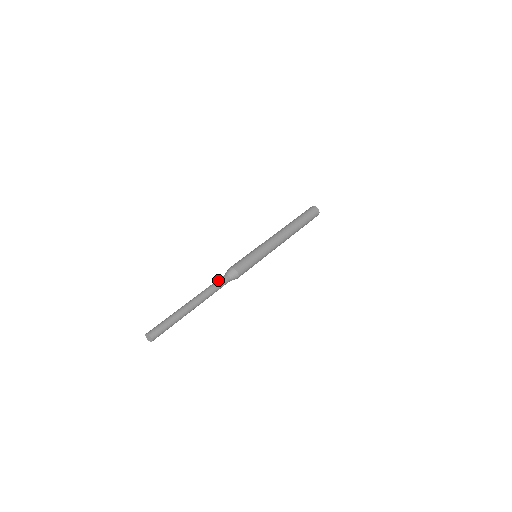
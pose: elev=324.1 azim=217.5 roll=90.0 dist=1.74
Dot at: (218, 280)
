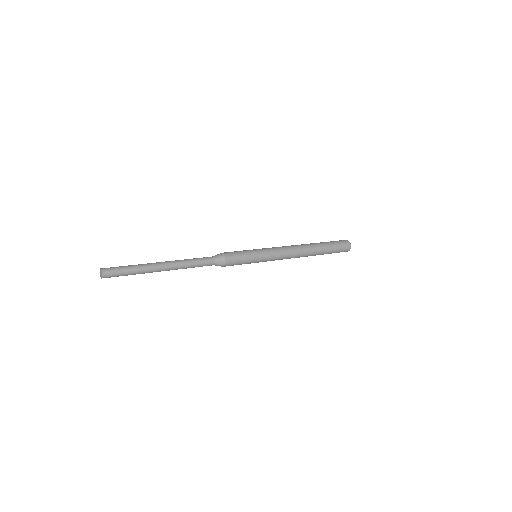
Dot at: occluded
